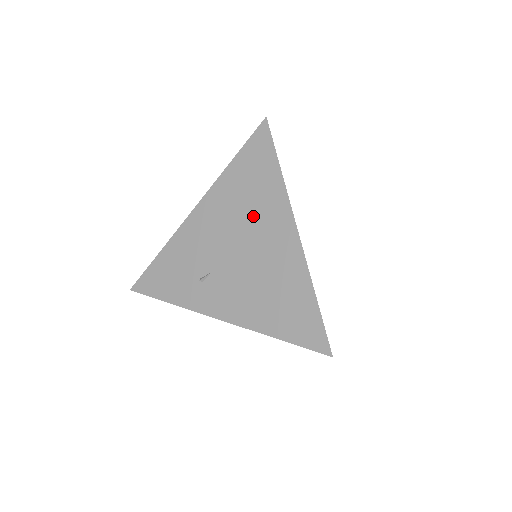
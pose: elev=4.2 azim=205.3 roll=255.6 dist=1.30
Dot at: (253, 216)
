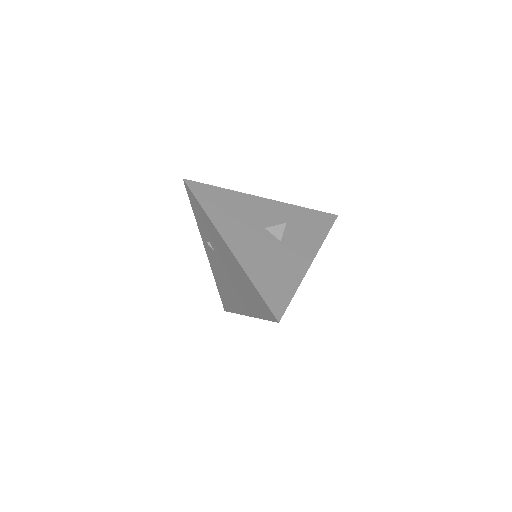
Dot at: (240, 290)
